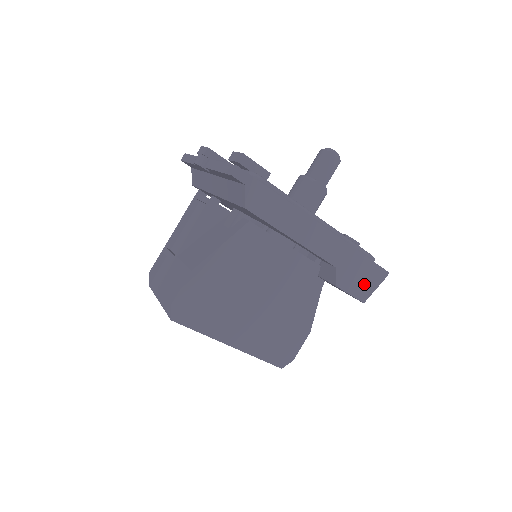
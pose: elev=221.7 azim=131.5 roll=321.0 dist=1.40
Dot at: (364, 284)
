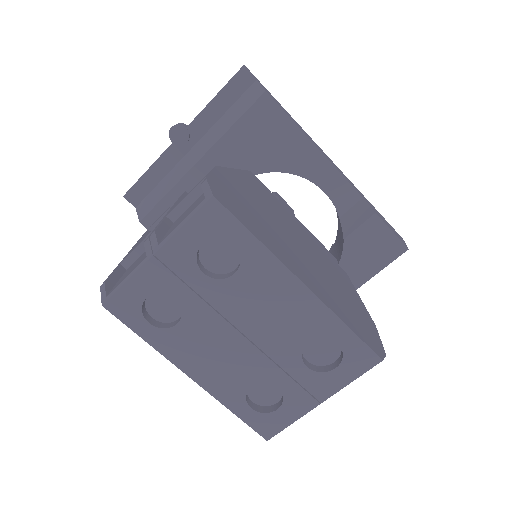
Dot at: (394, 231)
